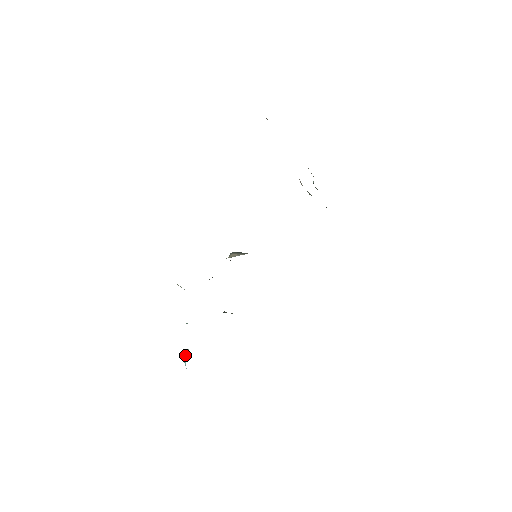
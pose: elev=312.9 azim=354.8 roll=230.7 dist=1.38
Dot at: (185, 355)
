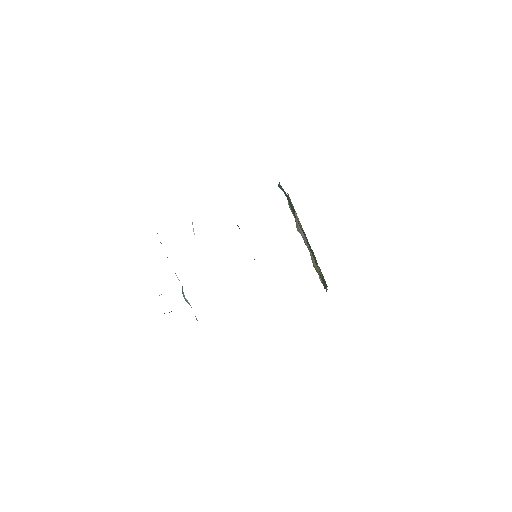
Dot at: occluded
